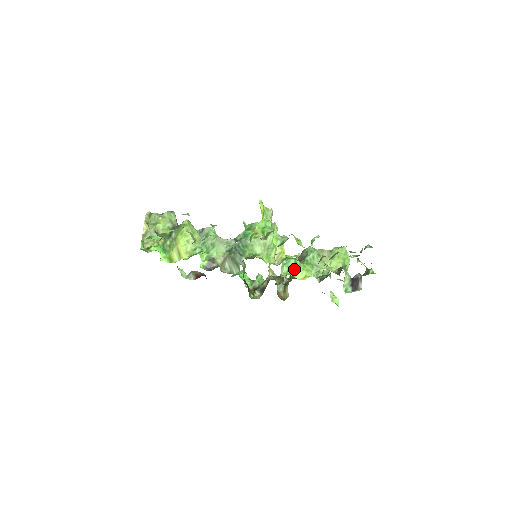
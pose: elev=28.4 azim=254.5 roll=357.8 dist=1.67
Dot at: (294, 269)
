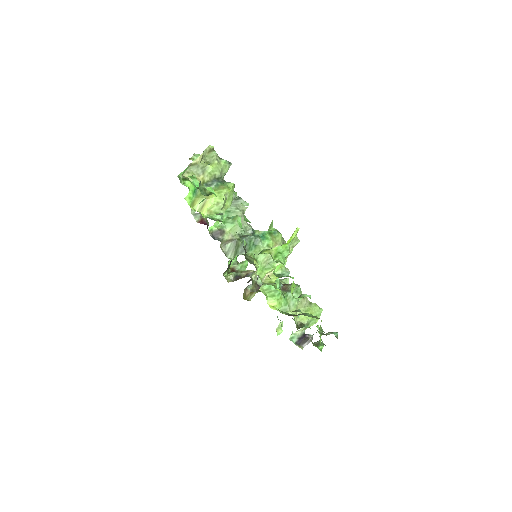
Dot at: (272, 293)
